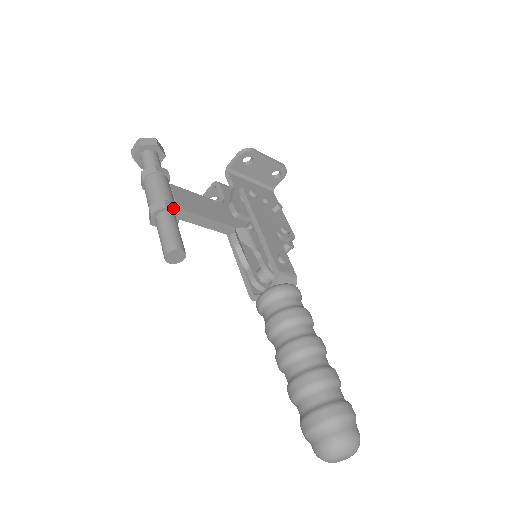
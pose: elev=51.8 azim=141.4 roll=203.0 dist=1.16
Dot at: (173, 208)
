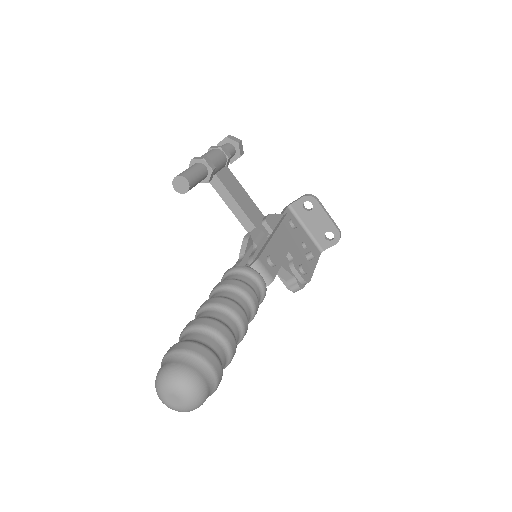
Dot at: (209, 164)
